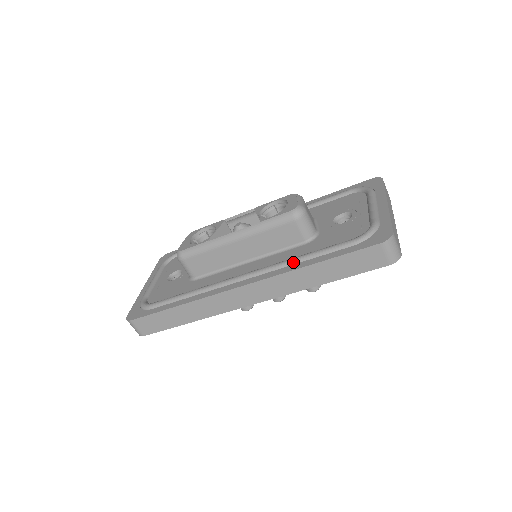
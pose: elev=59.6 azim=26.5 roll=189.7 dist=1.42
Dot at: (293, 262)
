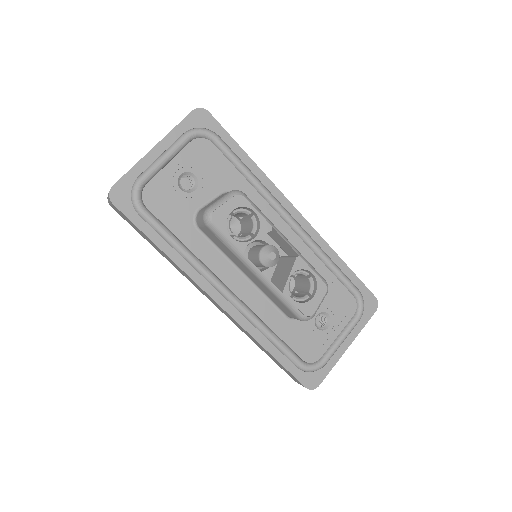
Dot at: (262, 331)
